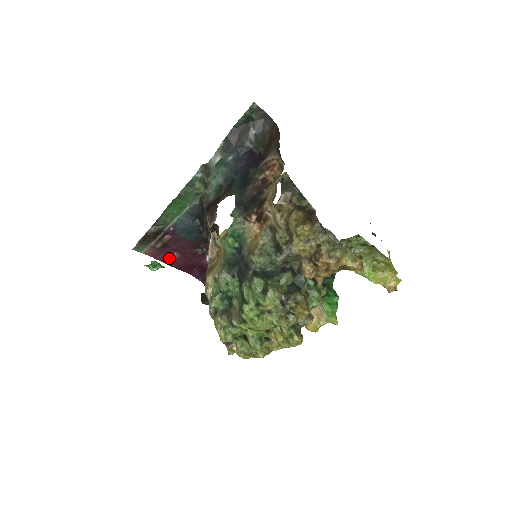
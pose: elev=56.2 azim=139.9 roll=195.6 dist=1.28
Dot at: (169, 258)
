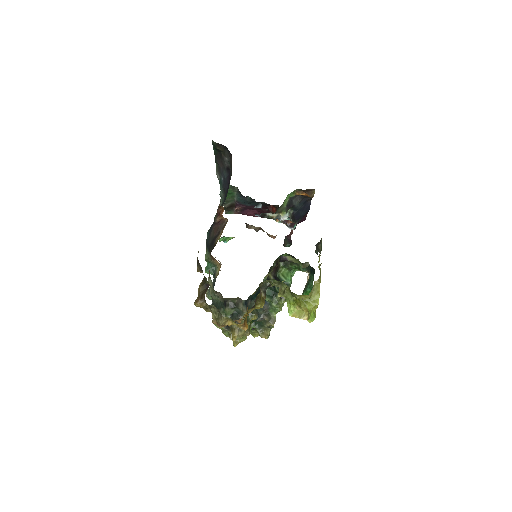
Dot at: (253, 214)
